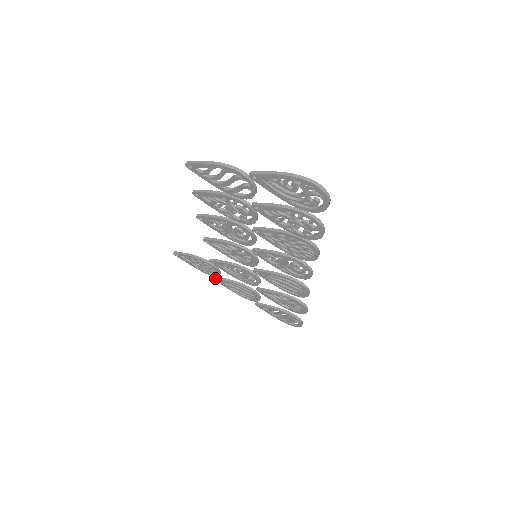
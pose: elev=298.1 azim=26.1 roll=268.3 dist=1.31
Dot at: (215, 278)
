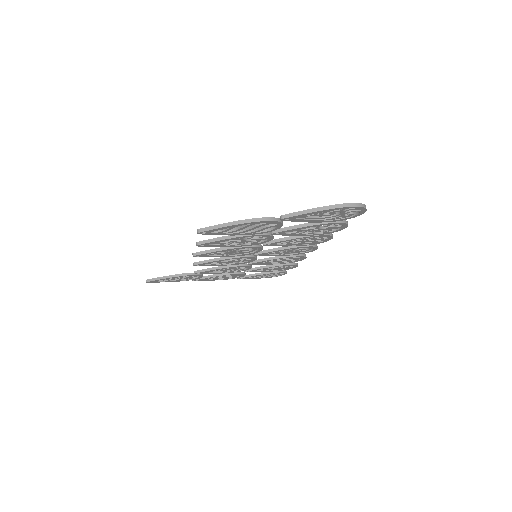
Dot at: (195, 280)
